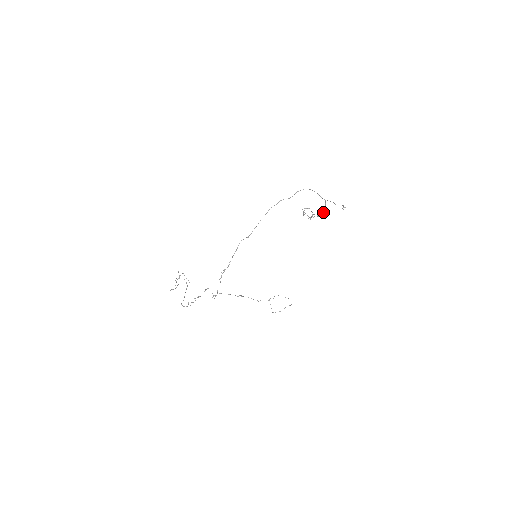
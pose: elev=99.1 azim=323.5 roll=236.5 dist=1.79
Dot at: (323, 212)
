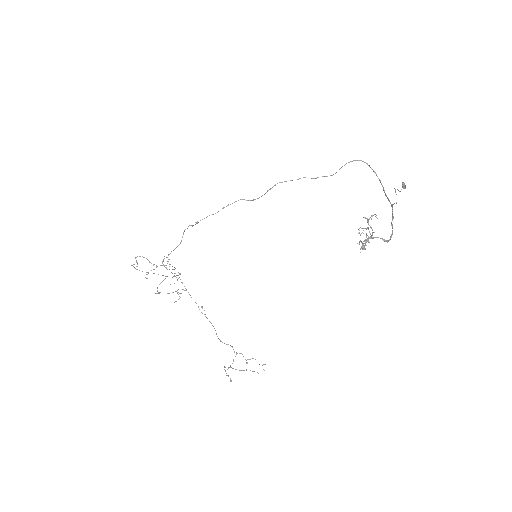
Dot at: occluded
